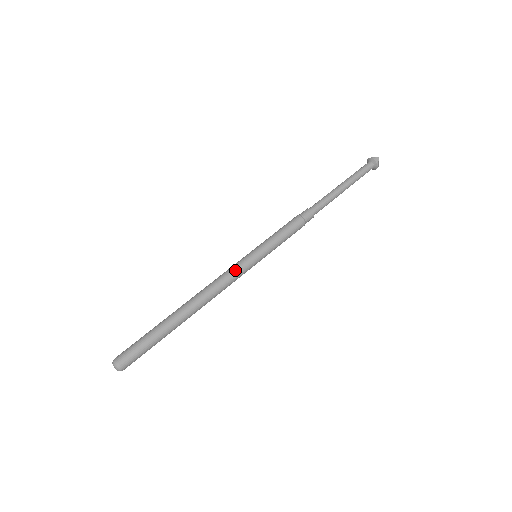
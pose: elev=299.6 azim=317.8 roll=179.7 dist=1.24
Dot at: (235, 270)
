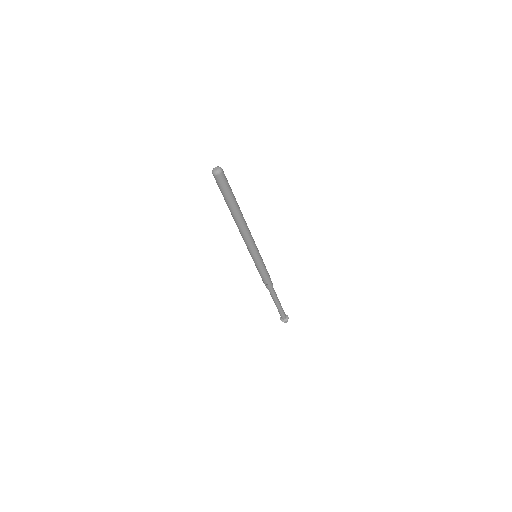
Dot at: occluded
